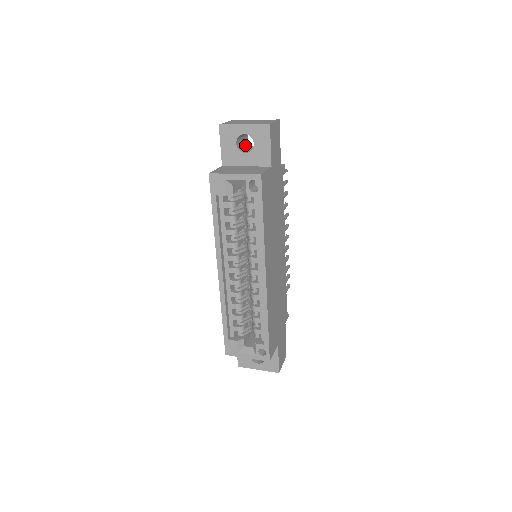
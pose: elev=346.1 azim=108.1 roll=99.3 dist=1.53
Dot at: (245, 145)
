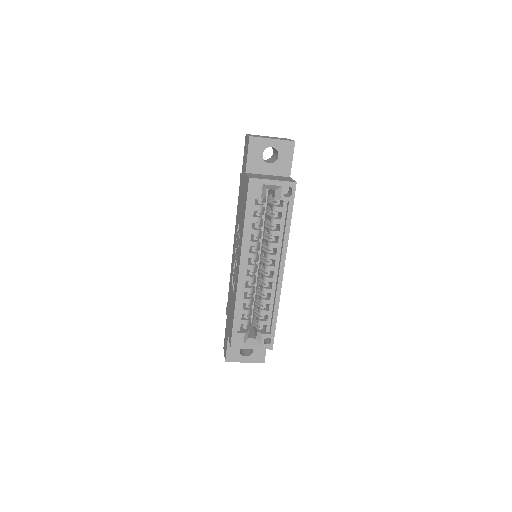
Dot at: occluded
